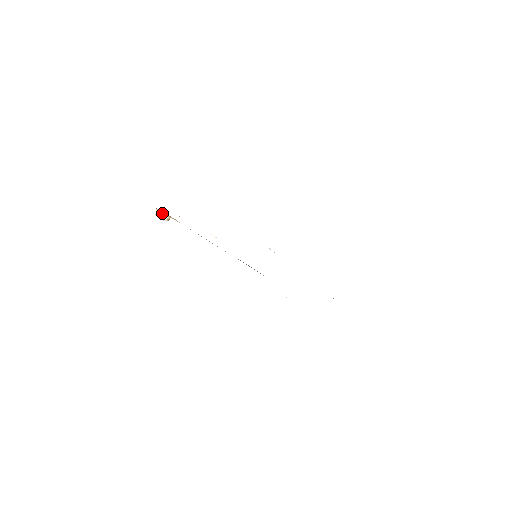
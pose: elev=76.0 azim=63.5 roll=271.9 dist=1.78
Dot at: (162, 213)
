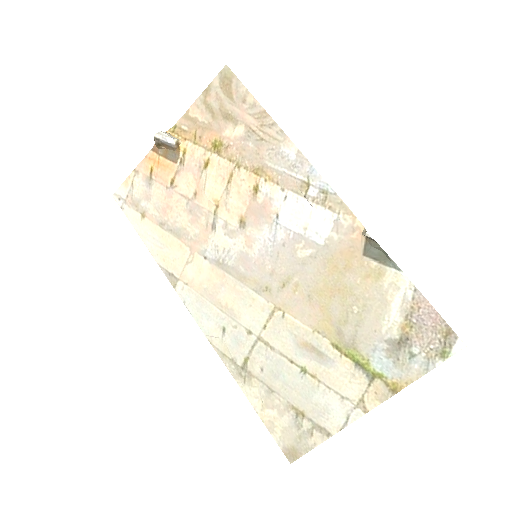
Dot at: (173, 136)
